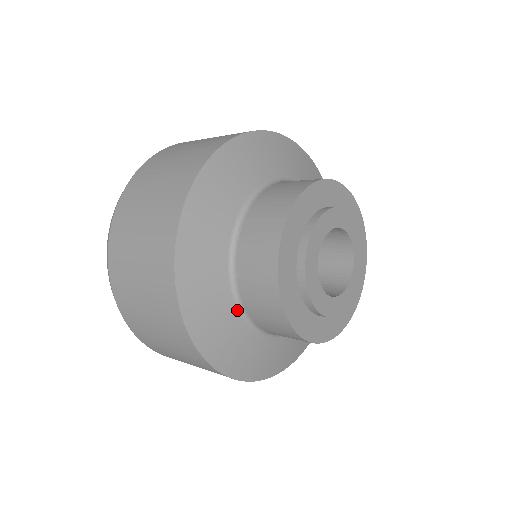
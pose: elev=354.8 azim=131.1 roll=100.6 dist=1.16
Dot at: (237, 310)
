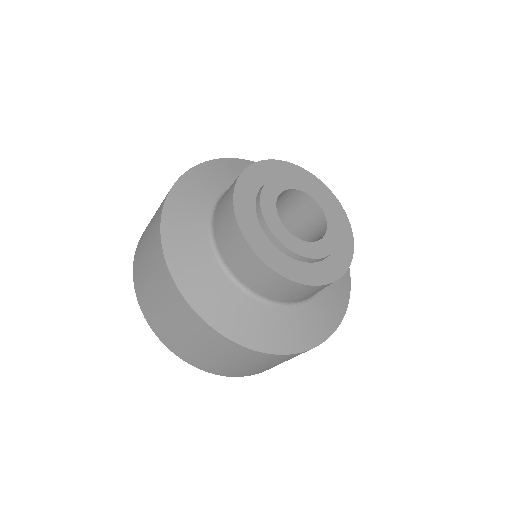
Dot at: (208, 233)
